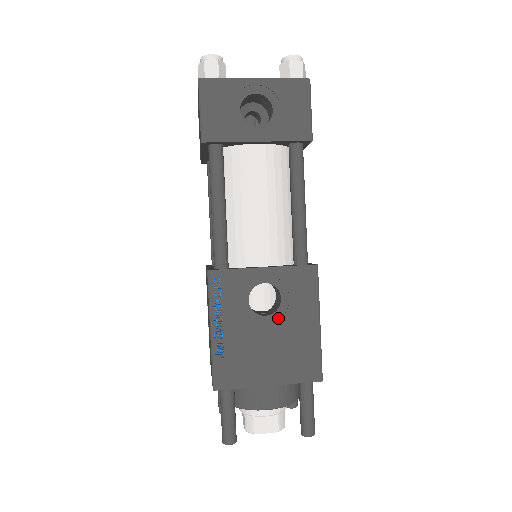
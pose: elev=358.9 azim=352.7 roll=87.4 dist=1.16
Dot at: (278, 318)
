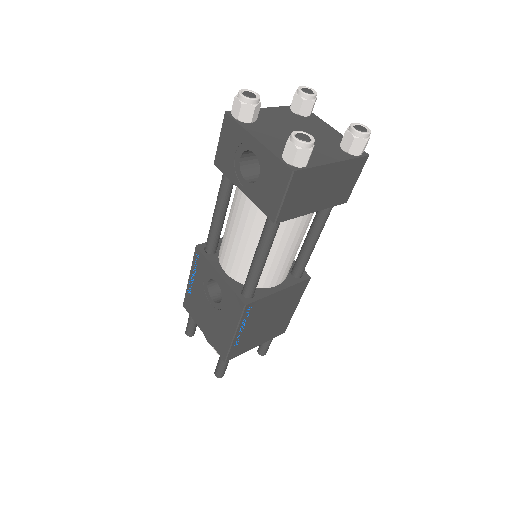
Dot at: (217, 308)
